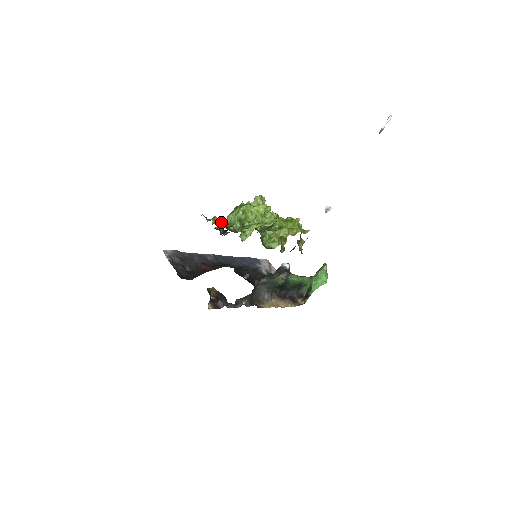
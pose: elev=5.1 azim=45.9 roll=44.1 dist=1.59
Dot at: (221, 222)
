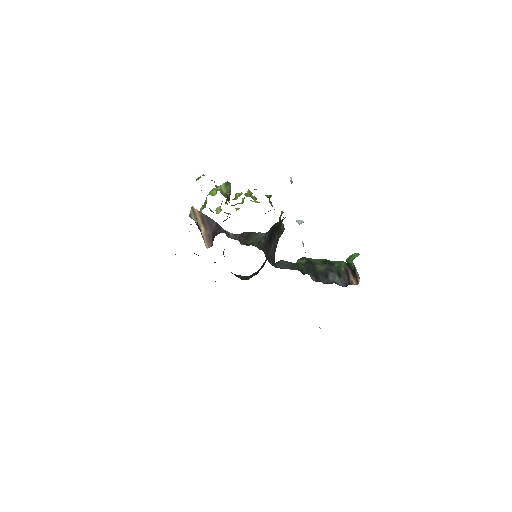
Dot at: occluded
